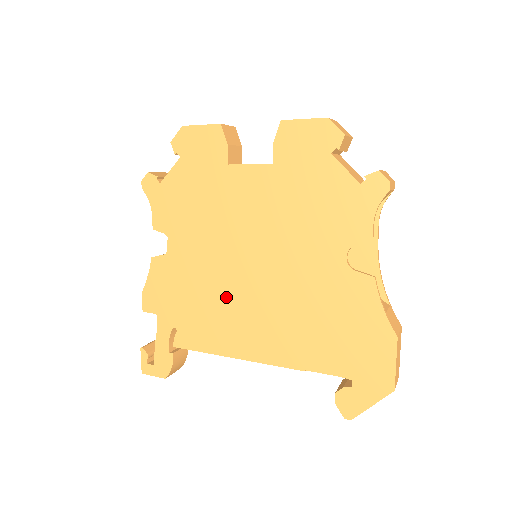
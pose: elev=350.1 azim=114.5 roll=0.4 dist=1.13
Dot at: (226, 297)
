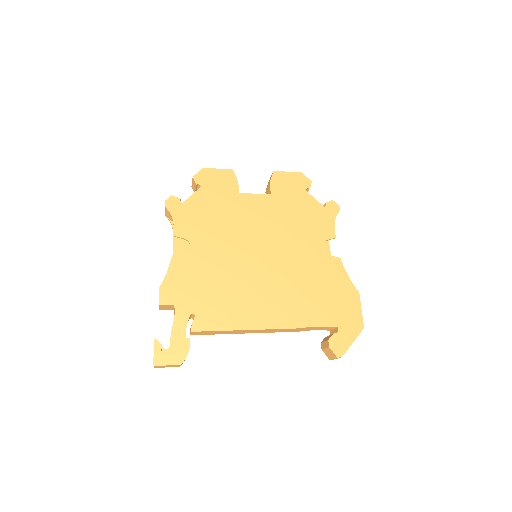
Dot at: (241, 282)
